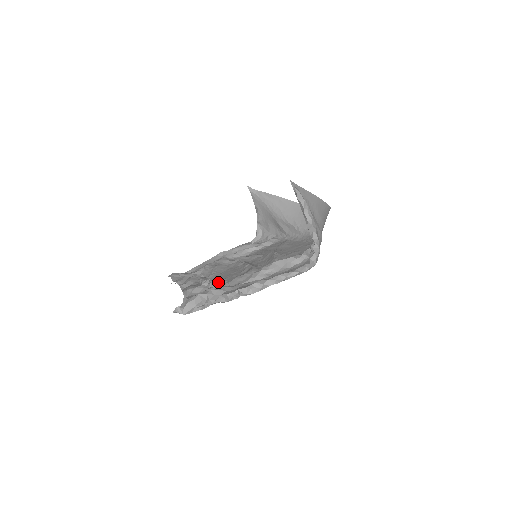
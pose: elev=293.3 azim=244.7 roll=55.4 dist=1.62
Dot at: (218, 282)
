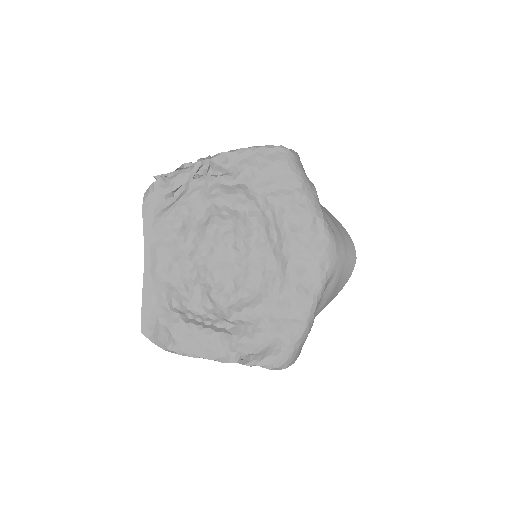
Dot at: (201, 243)
